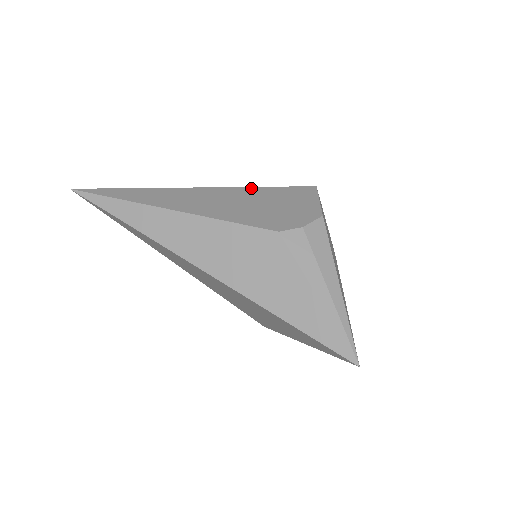
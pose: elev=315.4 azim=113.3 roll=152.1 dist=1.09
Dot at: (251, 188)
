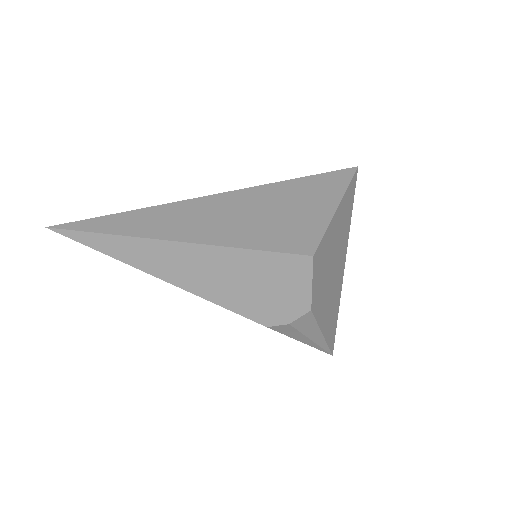
Dot at: (238, 251)
